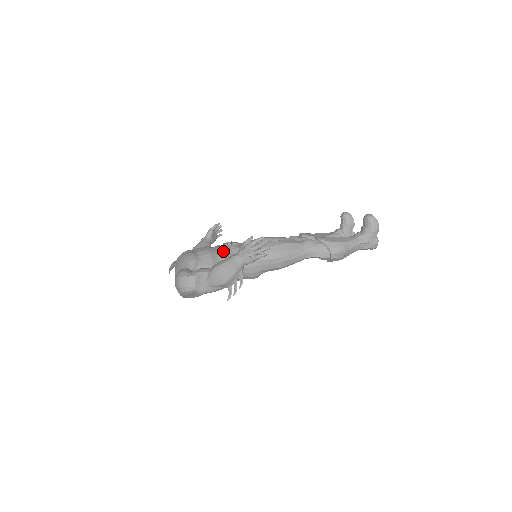
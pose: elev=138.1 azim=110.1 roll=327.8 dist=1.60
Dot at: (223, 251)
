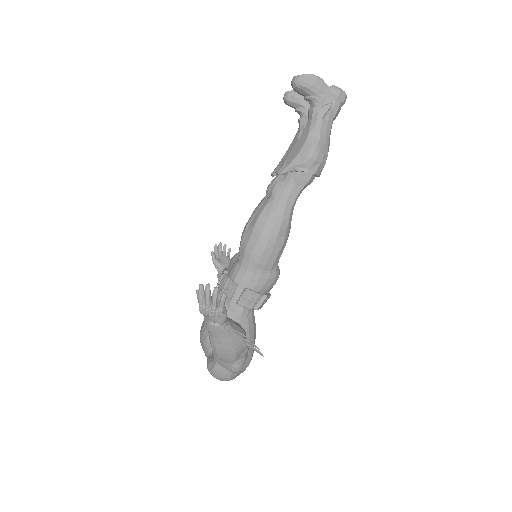
Dot at: occluded
